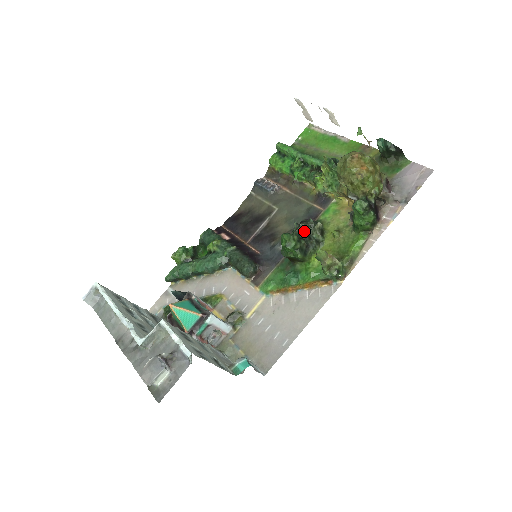
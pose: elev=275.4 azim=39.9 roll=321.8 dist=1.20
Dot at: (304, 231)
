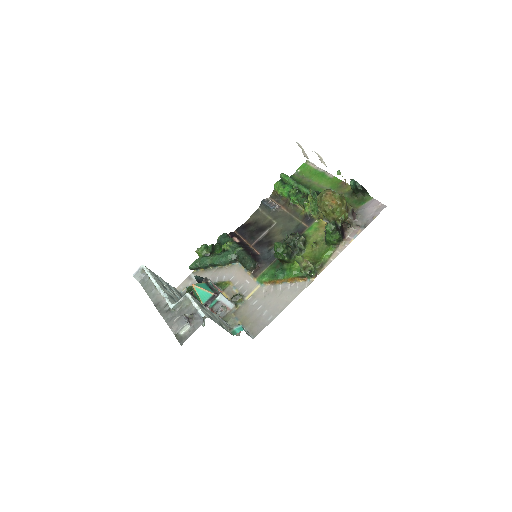
Dot at: (291, 241)
